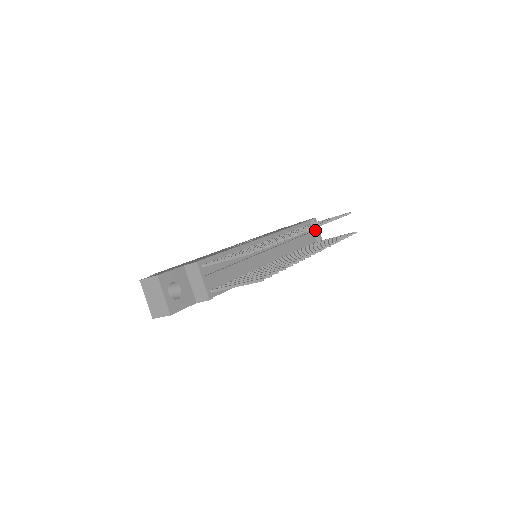
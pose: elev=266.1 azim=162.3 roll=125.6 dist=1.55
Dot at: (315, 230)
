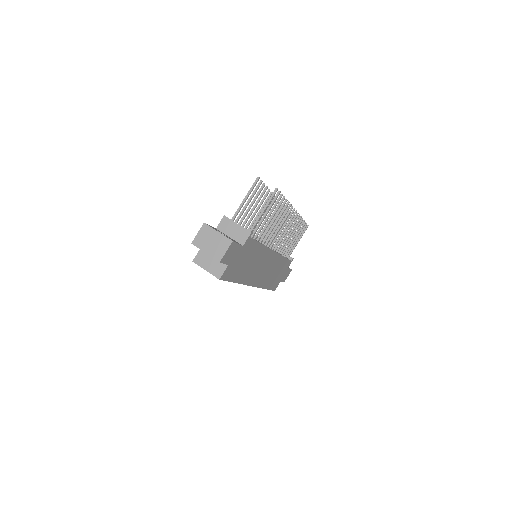
Dot at: occluded
